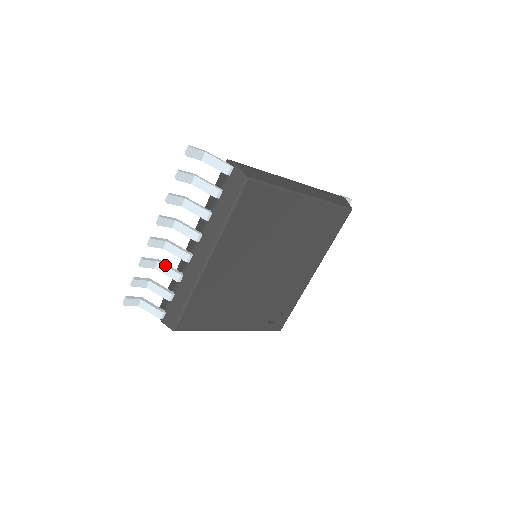
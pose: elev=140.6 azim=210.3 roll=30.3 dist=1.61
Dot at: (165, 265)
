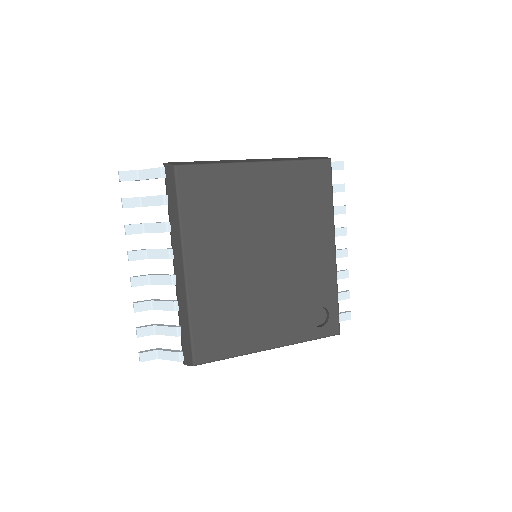
Dot at: (158, 300)
